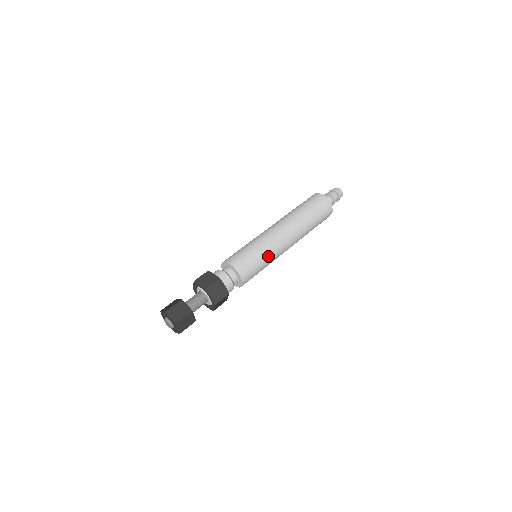
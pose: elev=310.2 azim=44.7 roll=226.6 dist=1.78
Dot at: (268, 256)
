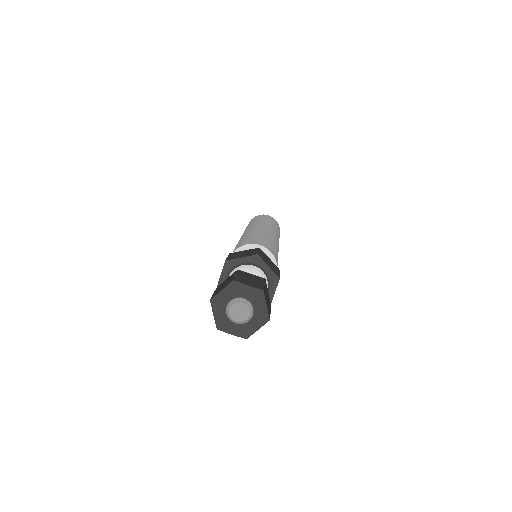
Dot at: (275, 245)
